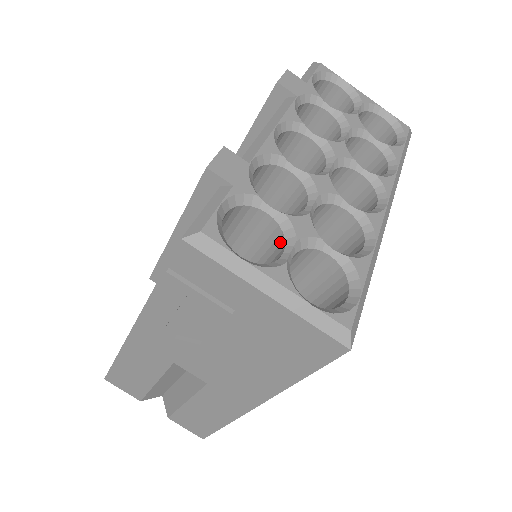
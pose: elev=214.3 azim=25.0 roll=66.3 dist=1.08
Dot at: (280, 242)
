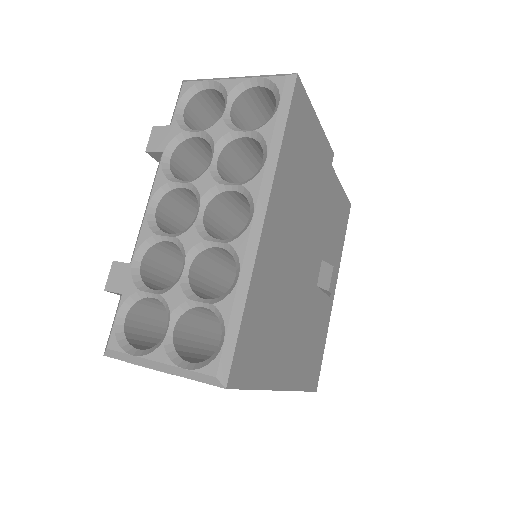
Dot at: occluded
